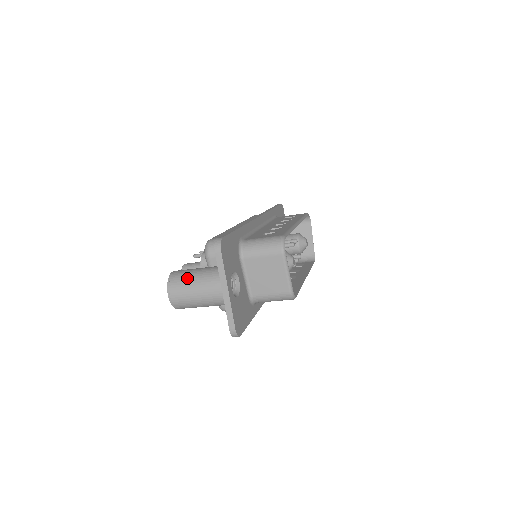
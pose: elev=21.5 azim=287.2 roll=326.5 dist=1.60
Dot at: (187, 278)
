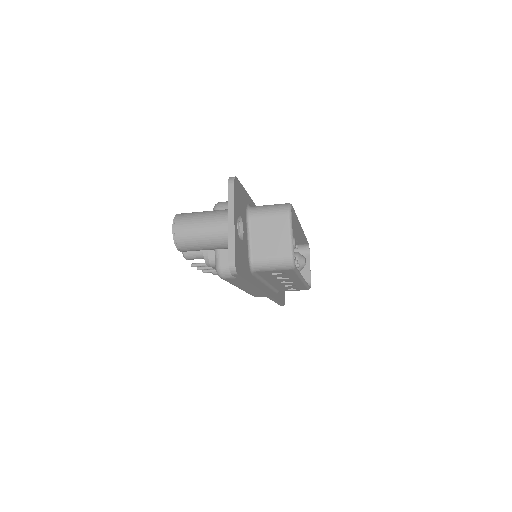
Dot at: (195, 214)
